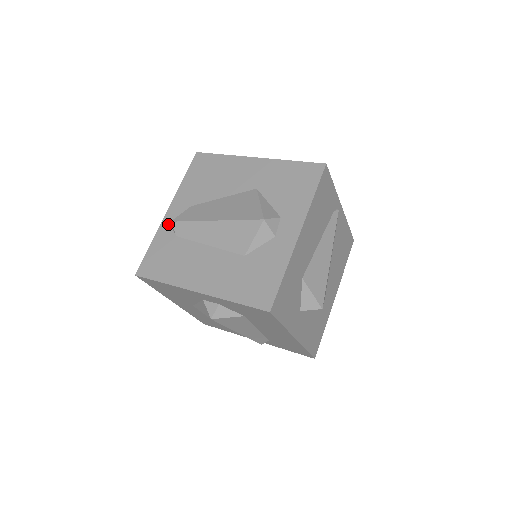
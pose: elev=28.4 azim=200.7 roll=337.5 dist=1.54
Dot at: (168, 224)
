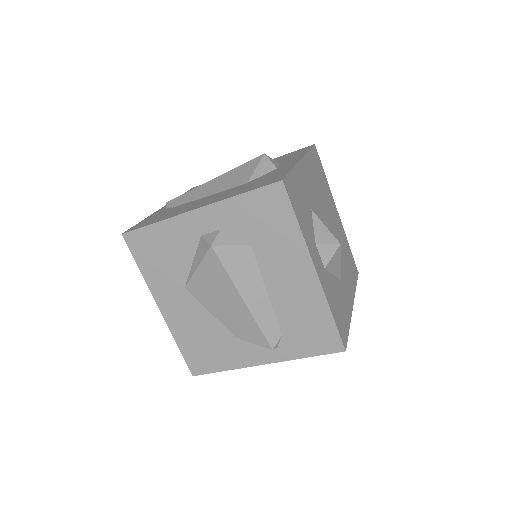
Dot at: (163, 209)
